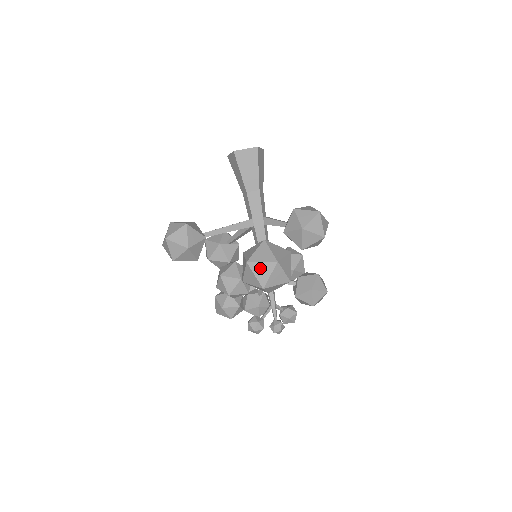
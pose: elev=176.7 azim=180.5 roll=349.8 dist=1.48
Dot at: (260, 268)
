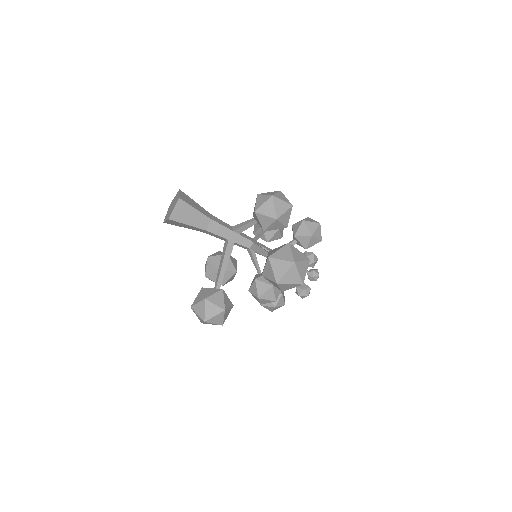
Dot at: (288, 277)
